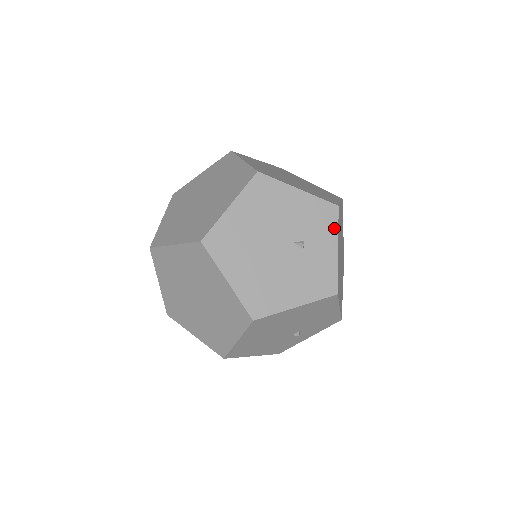
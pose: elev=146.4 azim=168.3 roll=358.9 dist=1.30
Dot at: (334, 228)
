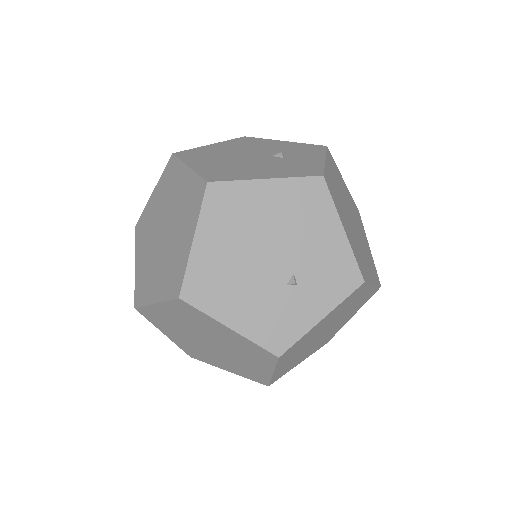
Dot at: (321, 152)
